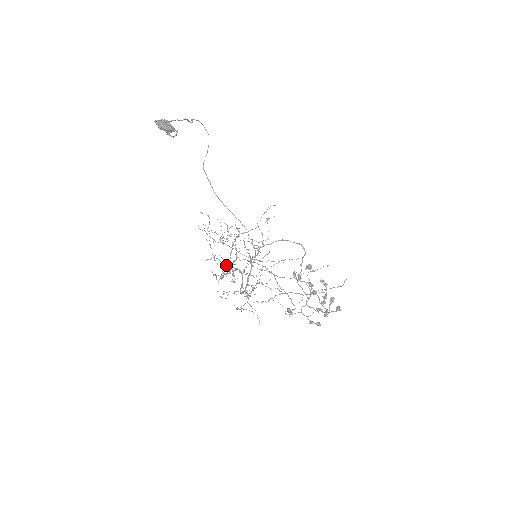
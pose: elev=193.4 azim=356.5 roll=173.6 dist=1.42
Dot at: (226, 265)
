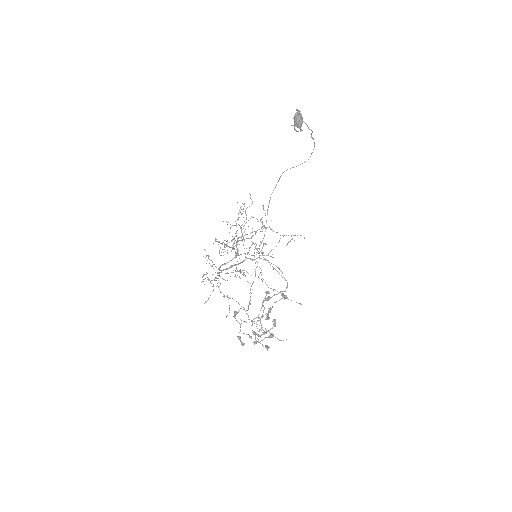
Dot at: (232, 240)
